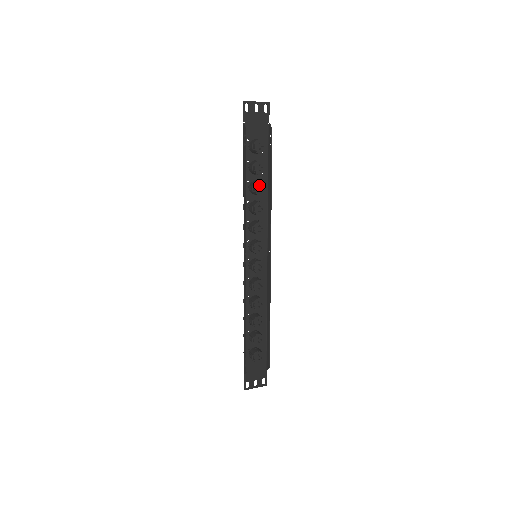
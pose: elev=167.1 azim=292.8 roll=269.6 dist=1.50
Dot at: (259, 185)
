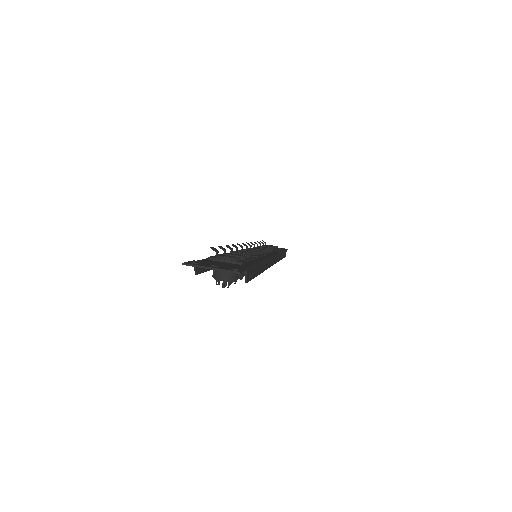
Dot at: occluded
